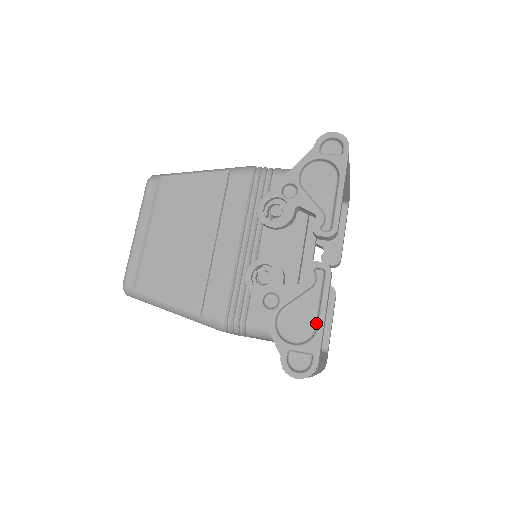
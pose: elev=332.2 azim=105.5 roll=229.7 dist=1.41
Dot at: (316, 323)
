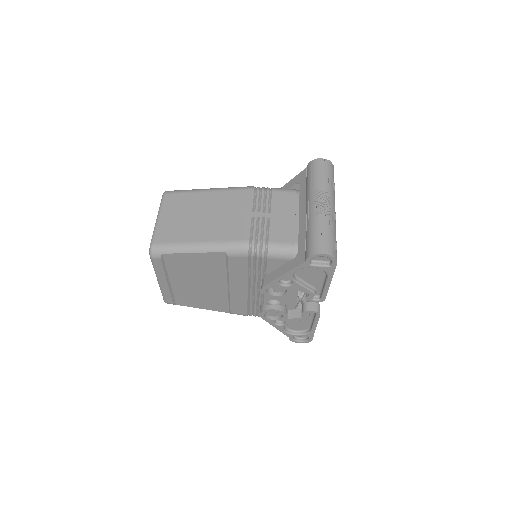
Dot at: (310, 326)
